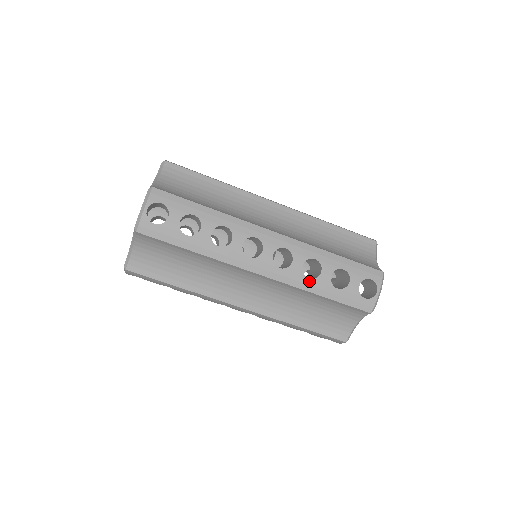
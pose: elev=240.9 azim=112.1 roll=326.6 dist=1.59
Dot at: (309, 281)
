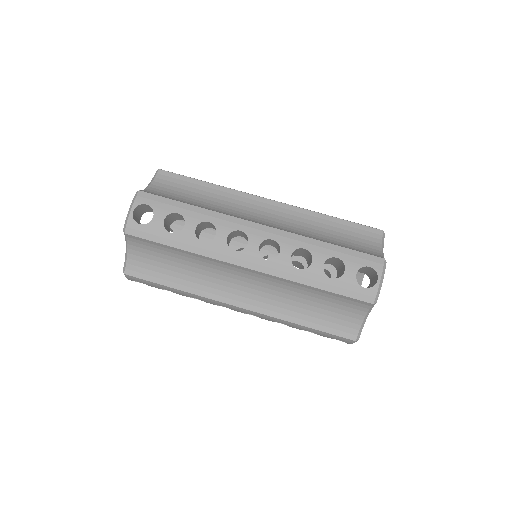
Dot at: occluded
